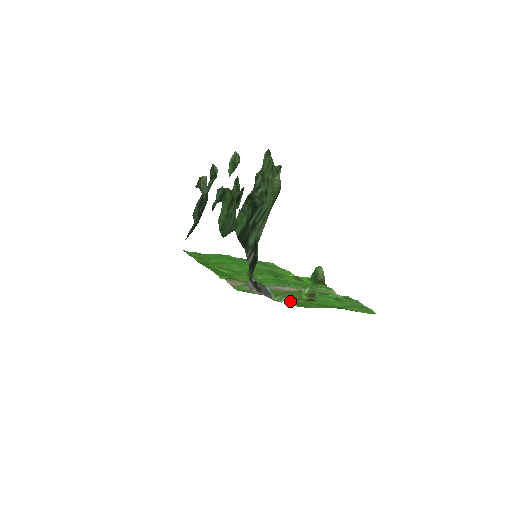
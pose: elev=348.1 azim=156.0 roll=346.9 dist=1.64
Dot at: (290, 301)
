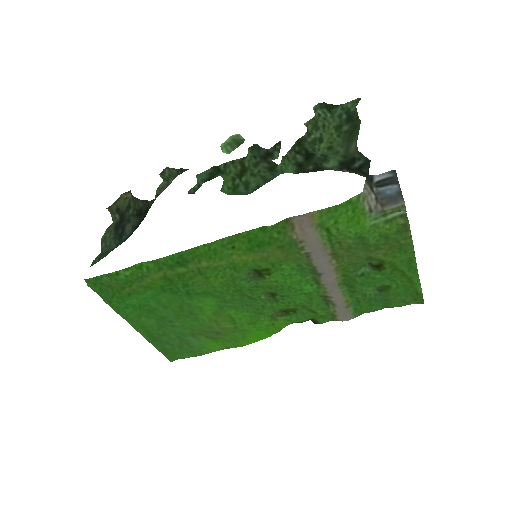
Dot at: (386, 239)
